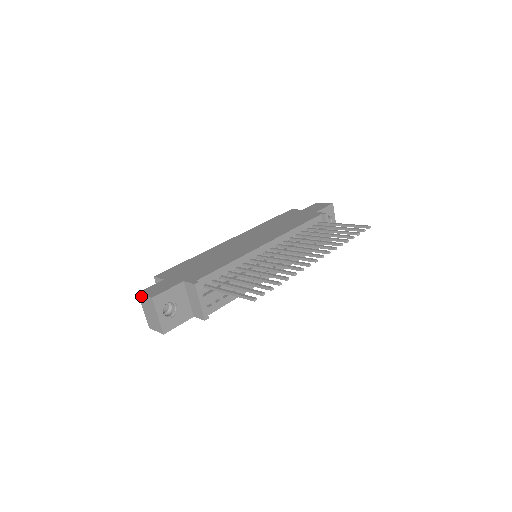
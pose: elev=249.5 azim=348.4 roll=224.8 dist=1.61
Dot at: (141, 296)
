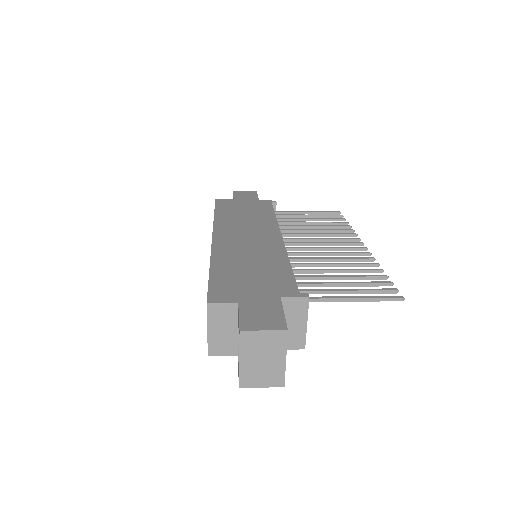
Dot at: (250, 334)
